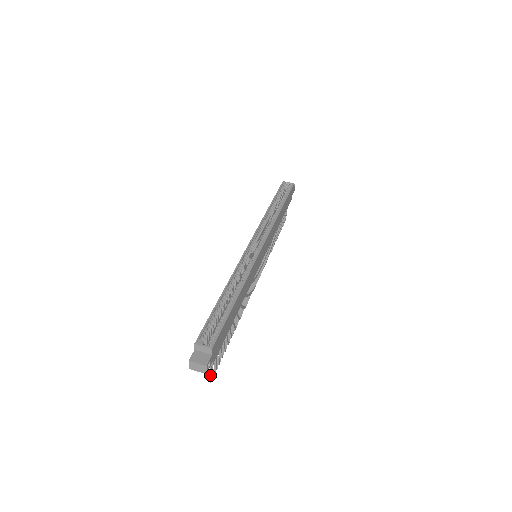
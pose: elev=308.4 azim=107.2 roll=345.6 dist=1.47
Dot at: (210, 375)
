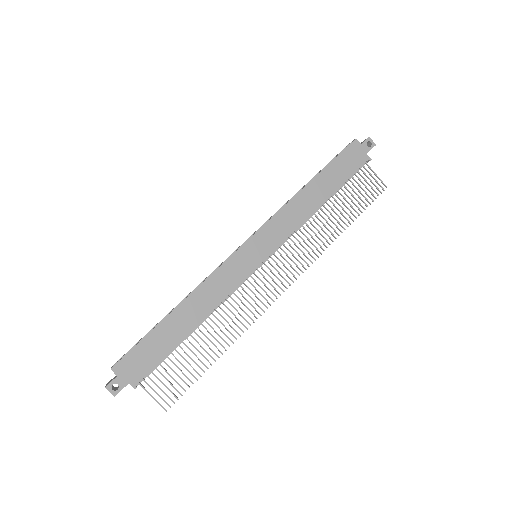
Dot at: (157, 402)
